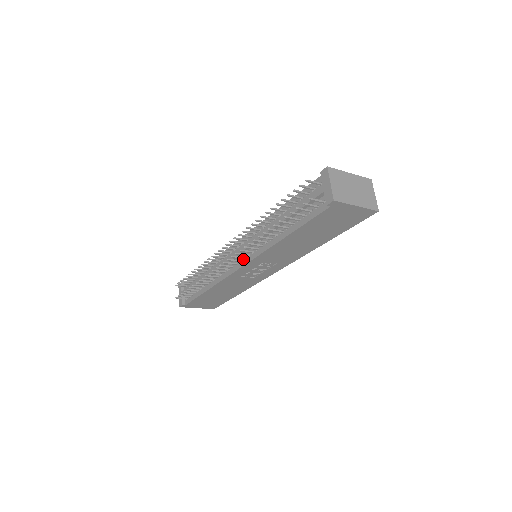
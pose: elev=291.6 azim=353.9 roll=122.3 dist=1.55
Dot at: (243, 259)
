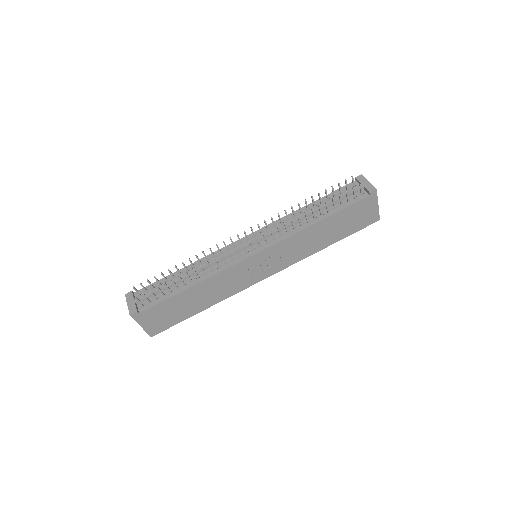
Dot at: (258, 247)
